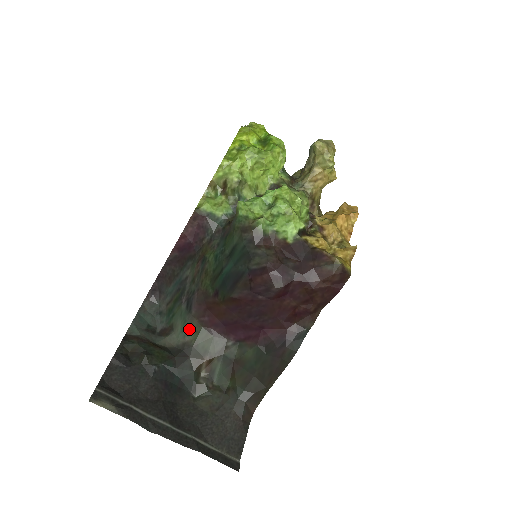
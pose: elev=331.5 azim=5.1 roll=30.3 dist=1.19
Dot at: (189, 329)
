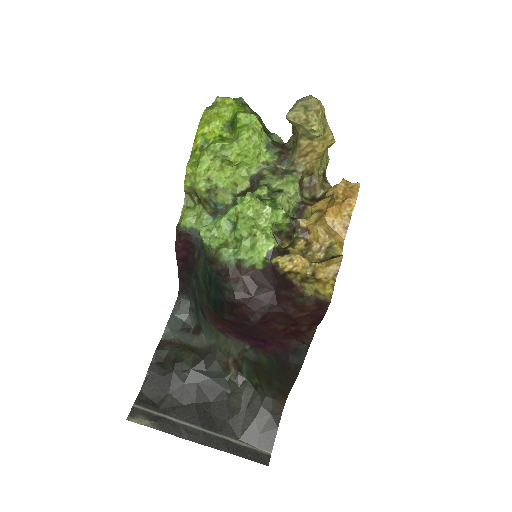
Dot at: (211, 333)
